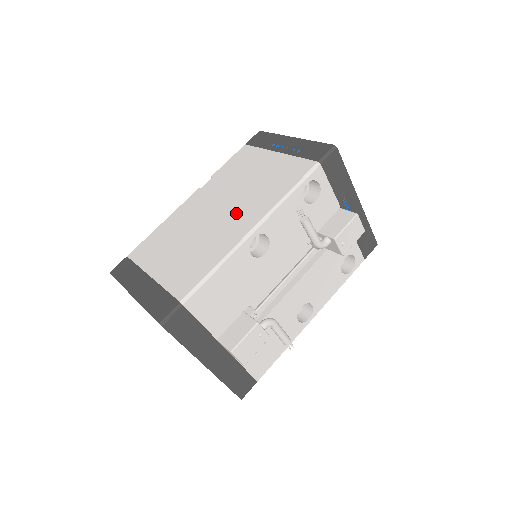
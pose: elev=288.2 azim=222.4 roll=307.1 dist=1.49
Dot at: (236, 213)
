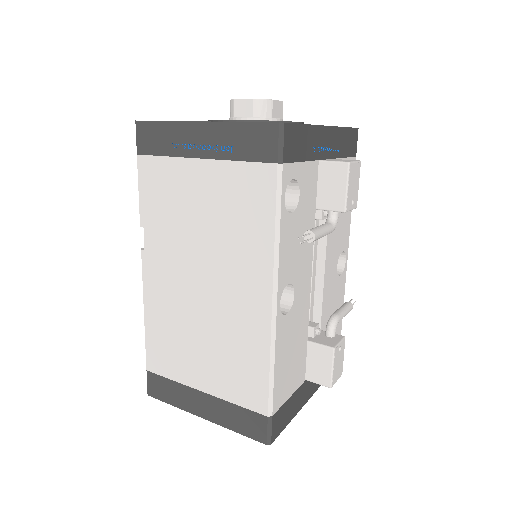
Dot at: (230, 282)
